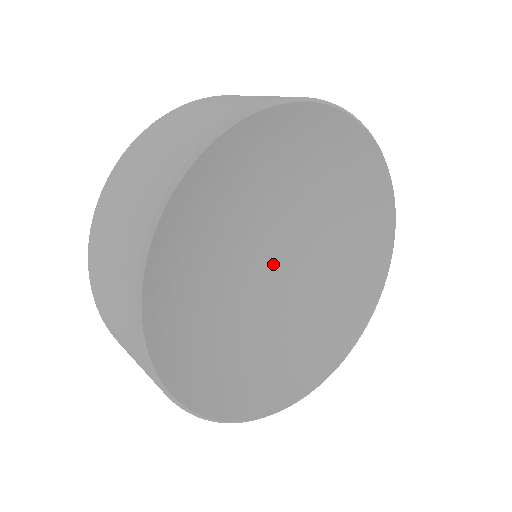
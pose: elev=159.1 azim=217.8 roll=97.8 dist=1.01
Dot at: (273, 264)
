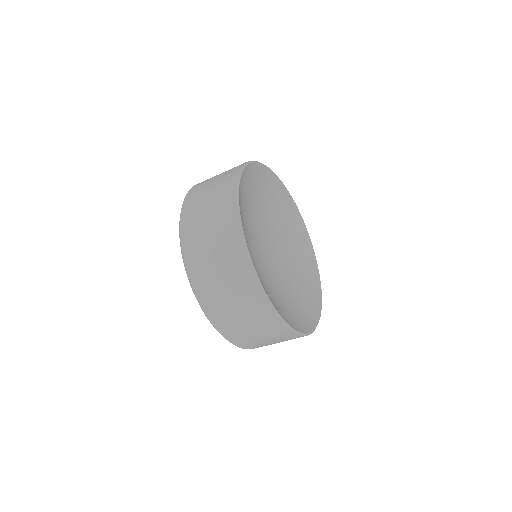
Dot at: (268, 255)
